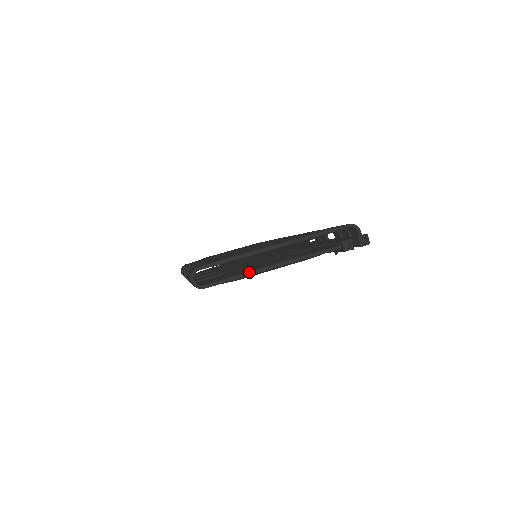
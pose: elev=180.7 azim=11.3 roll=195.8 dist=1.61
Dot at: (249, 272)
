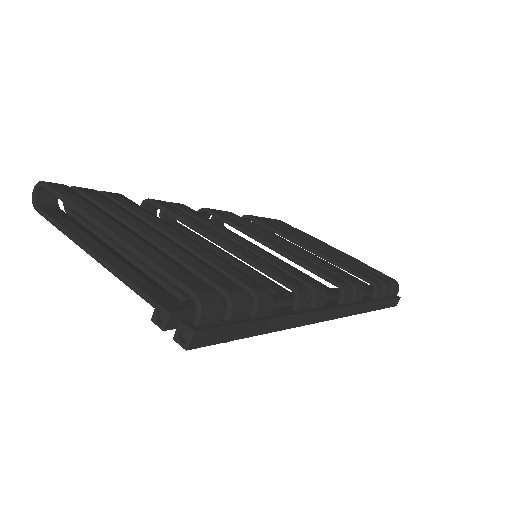
Dot at: (69, 233)
